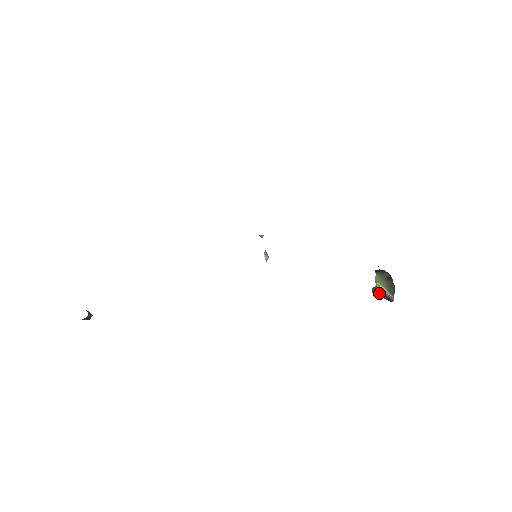
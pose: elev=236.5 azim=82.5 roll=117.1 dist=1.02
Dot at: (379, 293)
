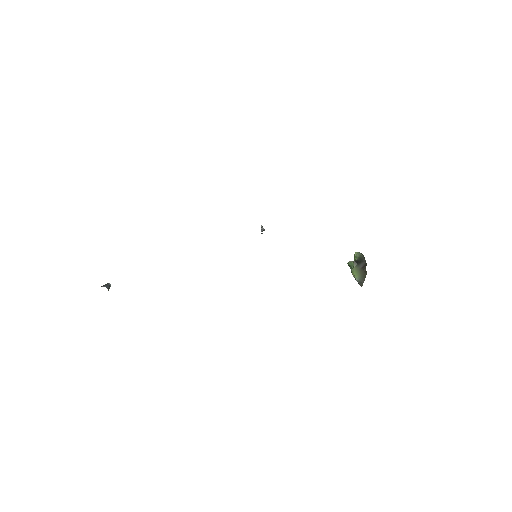
Dot at: occluded
